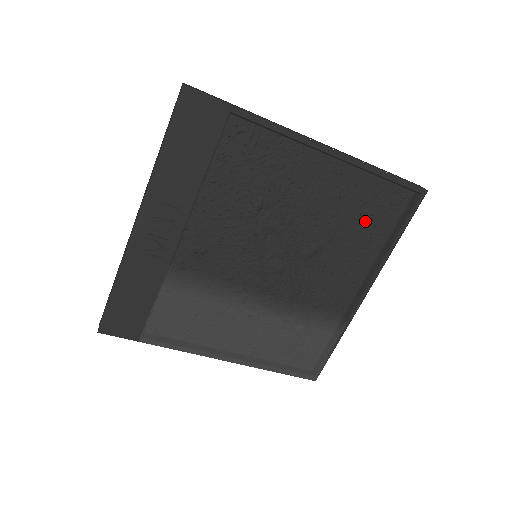
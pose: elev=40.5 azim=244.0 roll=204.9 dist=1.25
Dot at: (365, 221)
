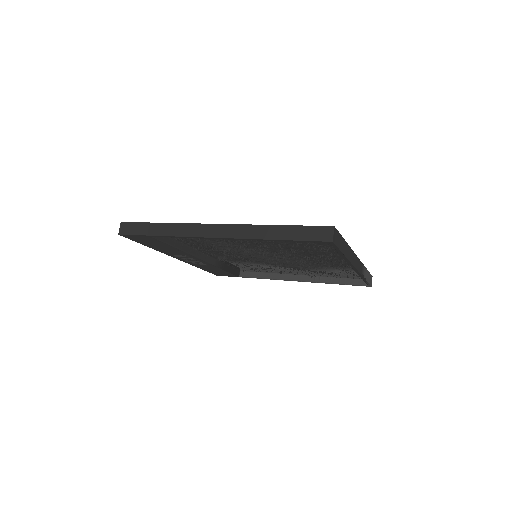
Dot at: (308, 245)
